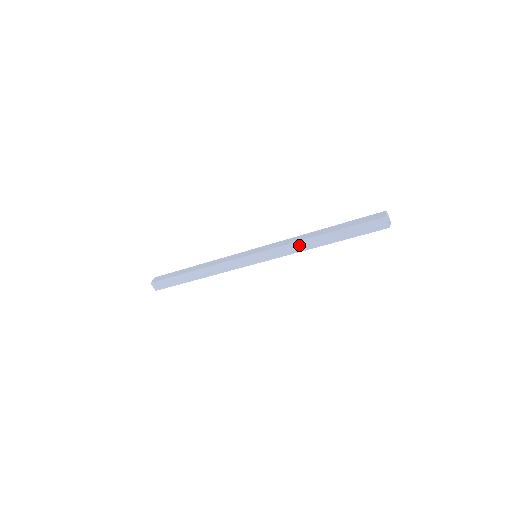
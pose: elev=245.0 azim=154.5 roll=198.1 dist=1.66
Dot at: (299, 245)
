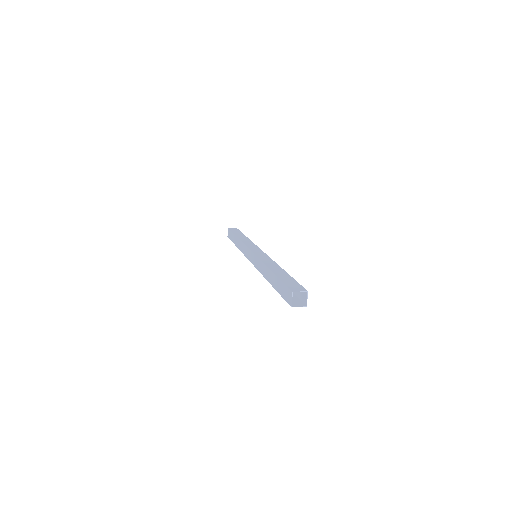
Dot at: (263, 267)
